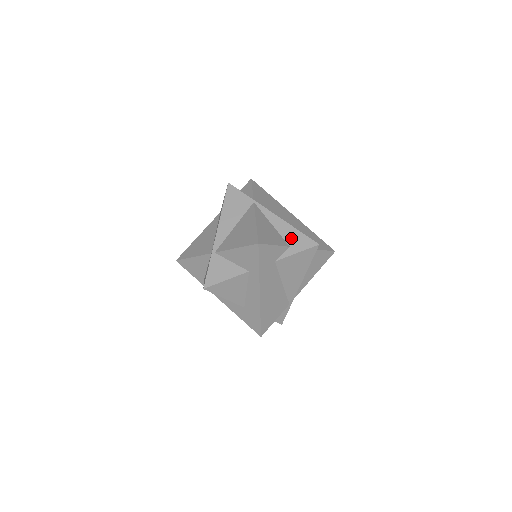
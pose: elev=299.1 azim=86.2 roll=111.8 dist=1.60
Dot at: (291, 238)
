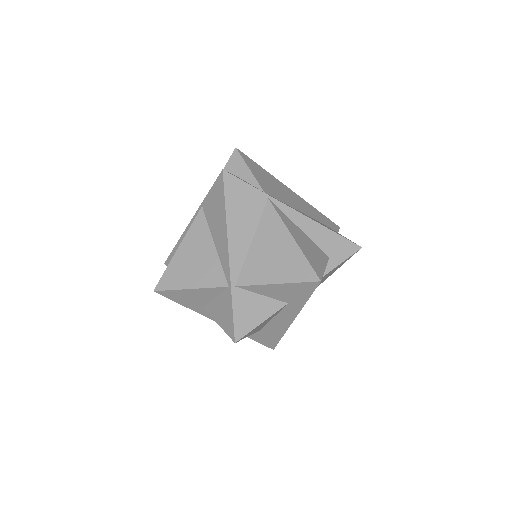
Dot at: (328, 245)
